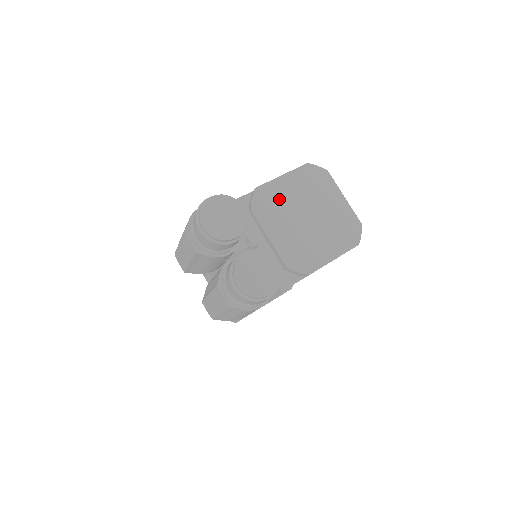
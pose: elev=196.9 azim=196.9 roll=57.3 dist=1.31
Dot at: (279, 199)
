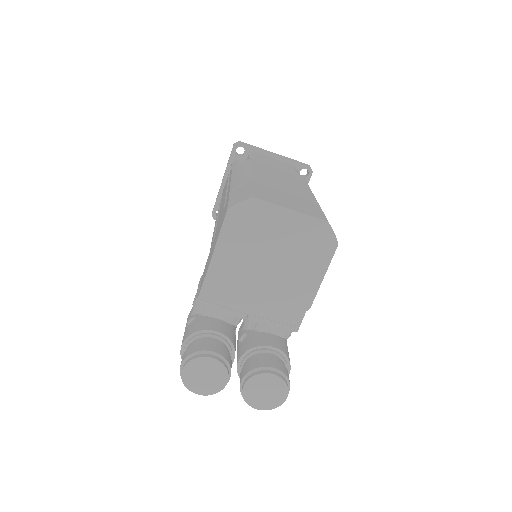
Dot at: (232, 270)
